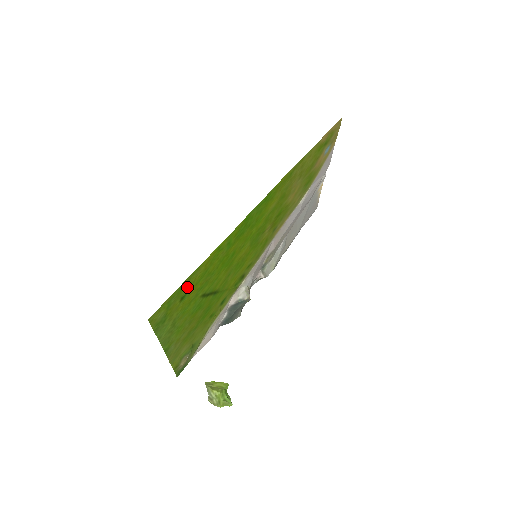
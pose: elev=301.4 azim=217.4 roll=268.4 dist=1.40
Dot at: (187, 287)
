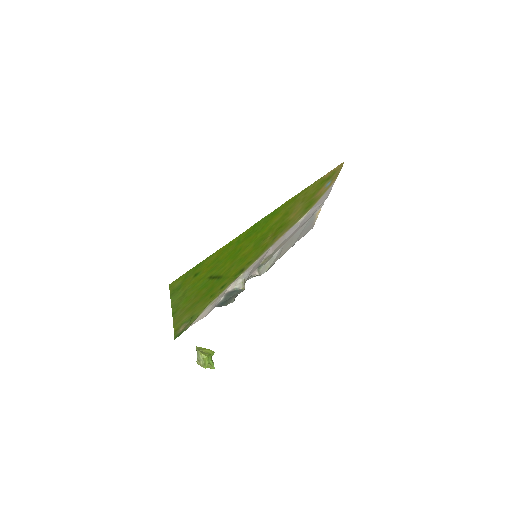
Dot at: (201, 267)
